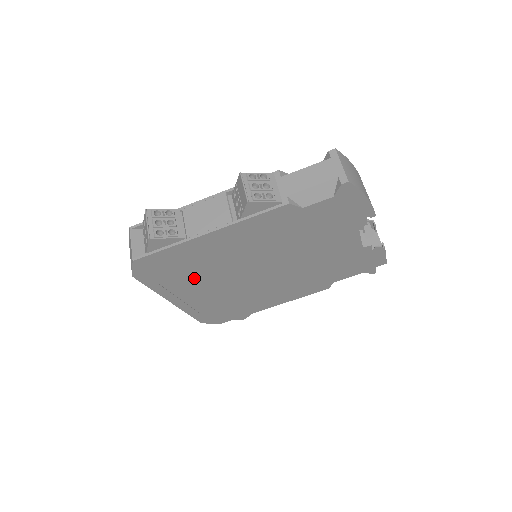
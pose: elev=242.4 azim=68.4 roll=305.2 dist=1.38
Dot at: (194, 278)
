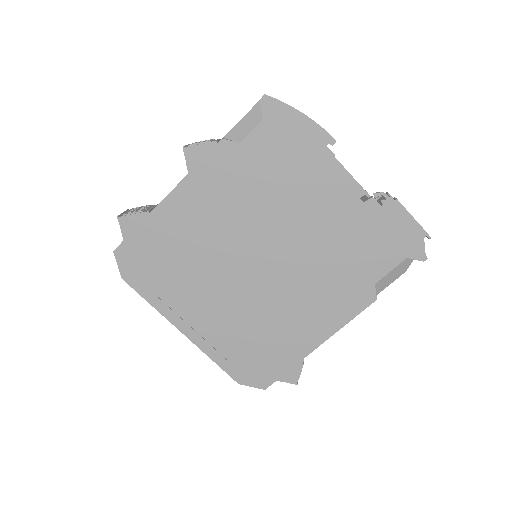
Dot at: (186, 280)
